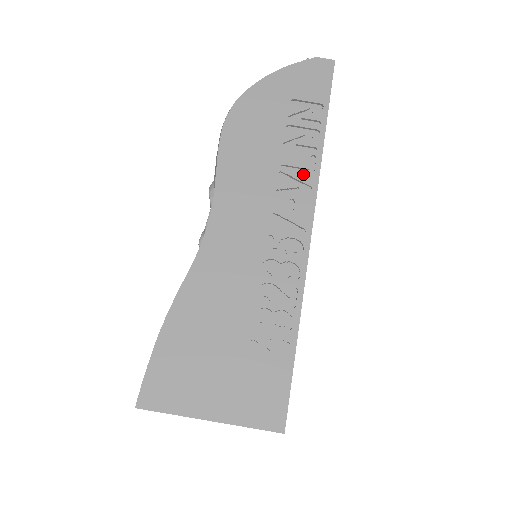
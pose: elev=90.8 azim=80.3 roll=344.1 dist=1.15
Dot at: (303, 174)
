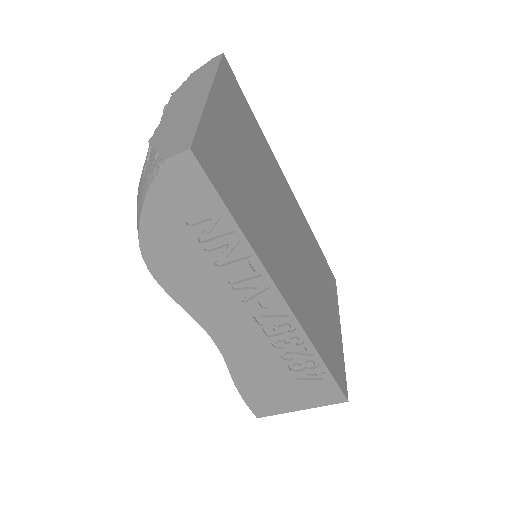
Dot at: (253, 279)
